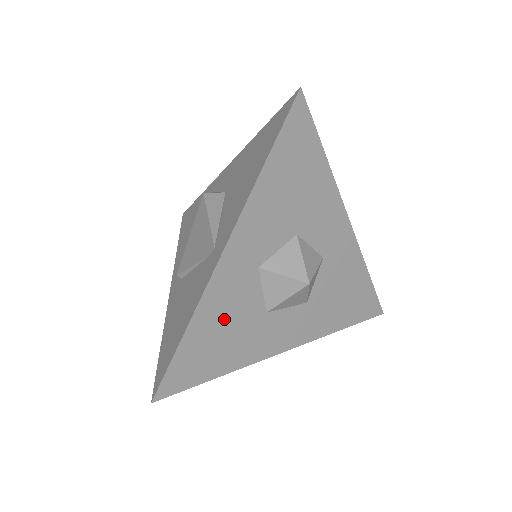
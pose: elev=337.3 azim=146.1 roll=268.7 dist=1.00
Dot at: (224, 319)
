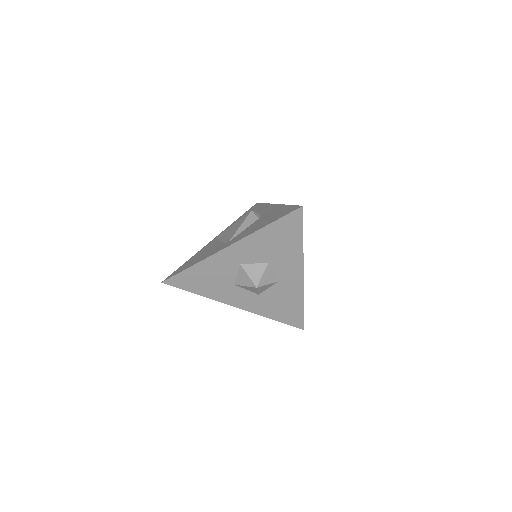
Dot at: (212, 273)
